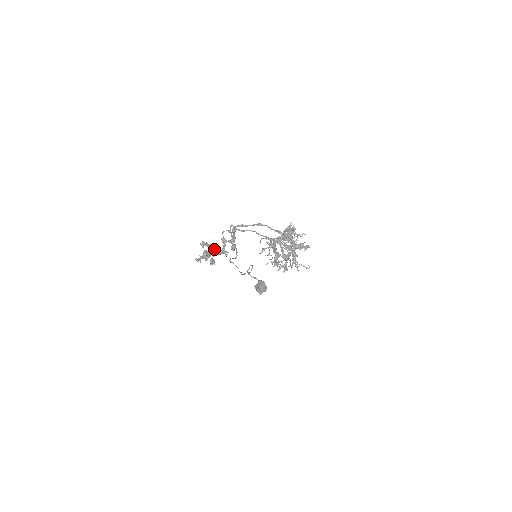
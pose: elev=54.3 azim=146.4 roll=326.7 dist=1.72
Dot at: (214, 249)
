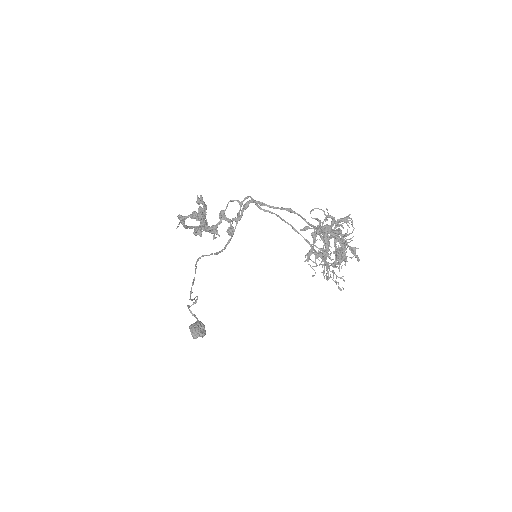
Dot at: (202, 221)
